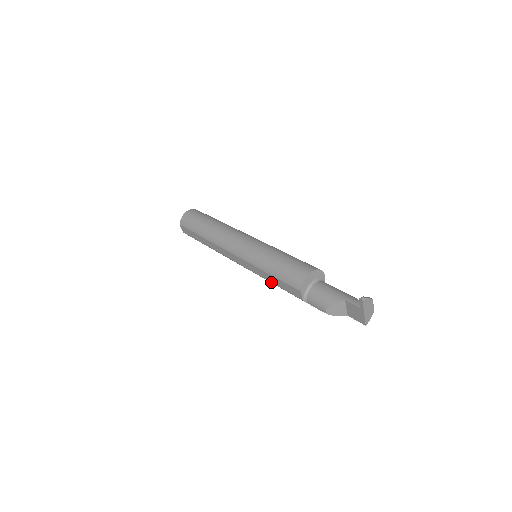
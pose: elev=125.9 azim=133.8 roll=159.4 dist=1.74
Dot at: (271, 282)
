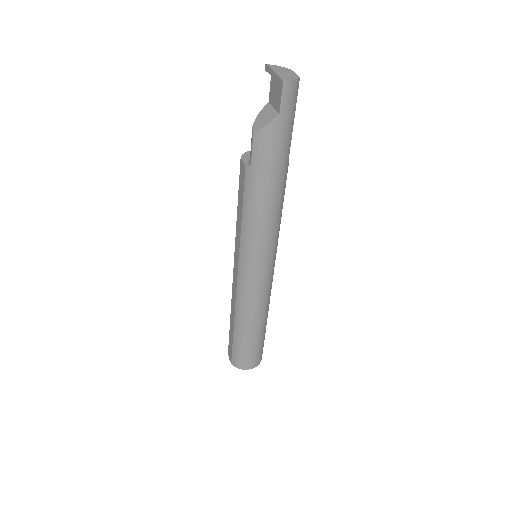
Dot at: (241, 220)
